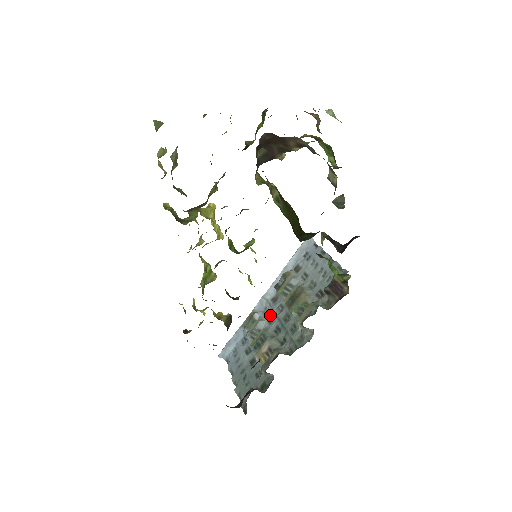
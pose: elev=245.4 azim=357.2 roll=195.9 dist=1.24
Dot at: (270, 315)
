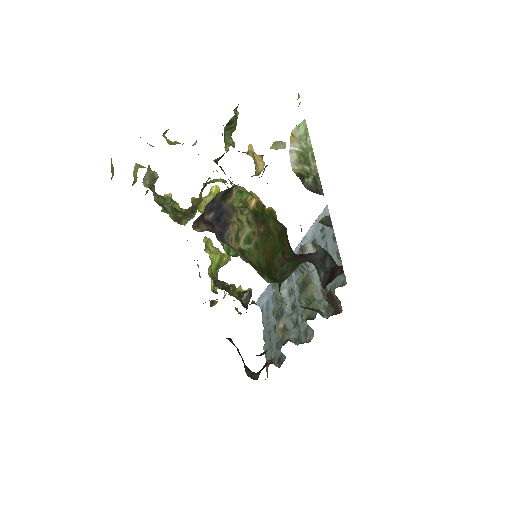
Dot at: (290, 286)
